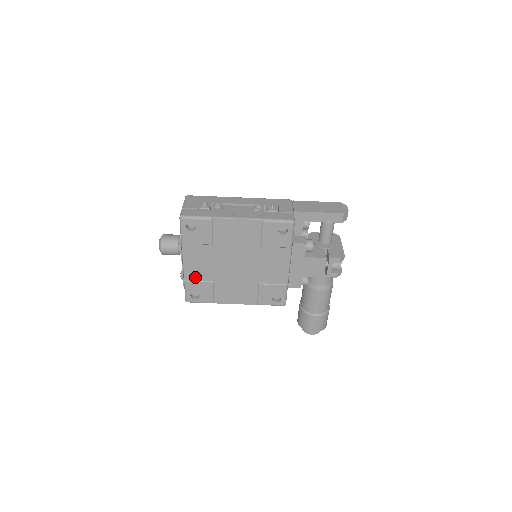
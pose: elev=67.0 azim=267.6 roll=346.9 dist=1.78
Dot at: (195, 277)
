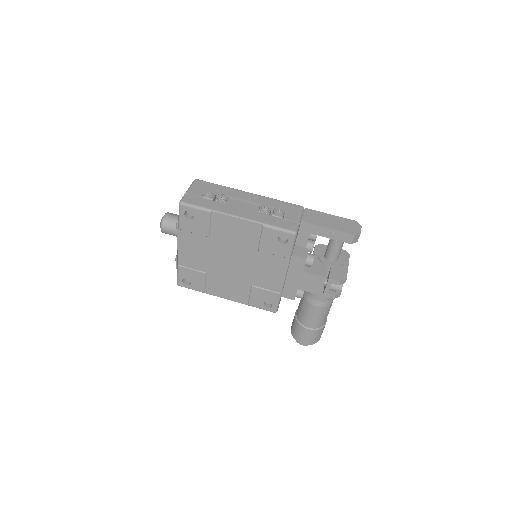
Dot at: (189, 264)
